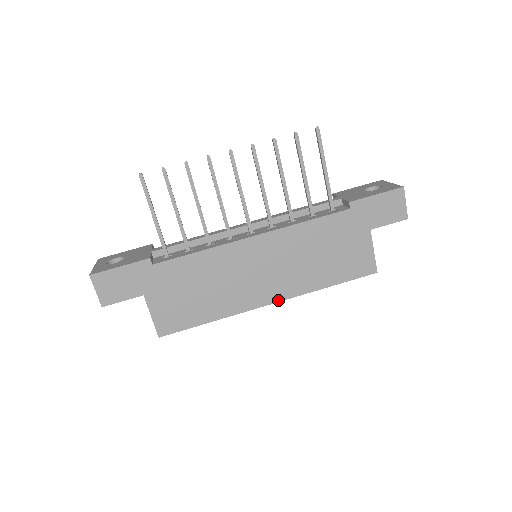
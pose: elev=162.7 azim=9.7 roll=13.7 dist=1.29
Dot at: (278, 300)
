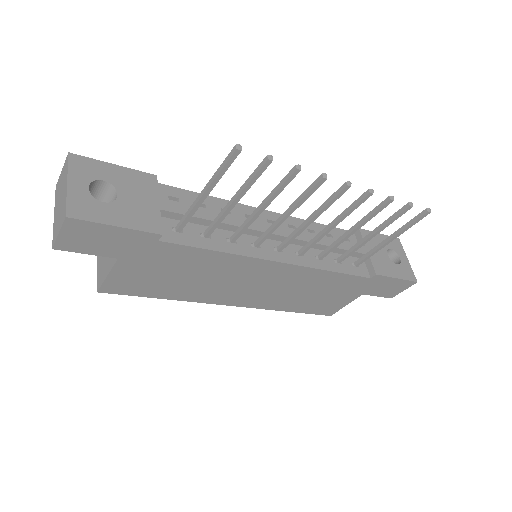
Dot at: (242, 306)
